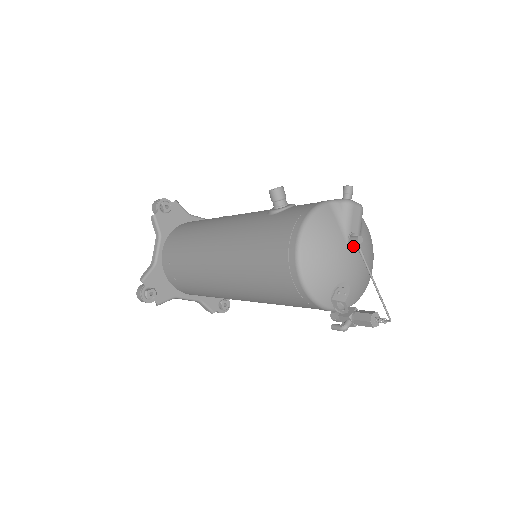
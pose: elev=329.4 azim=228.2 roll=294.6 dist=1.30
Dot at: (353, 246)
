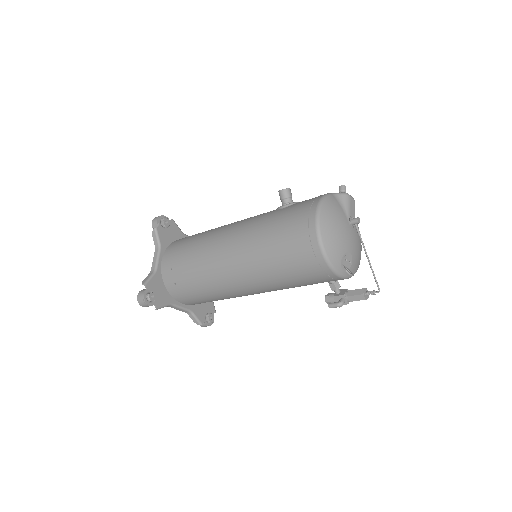
Dot at: (353, 226)
